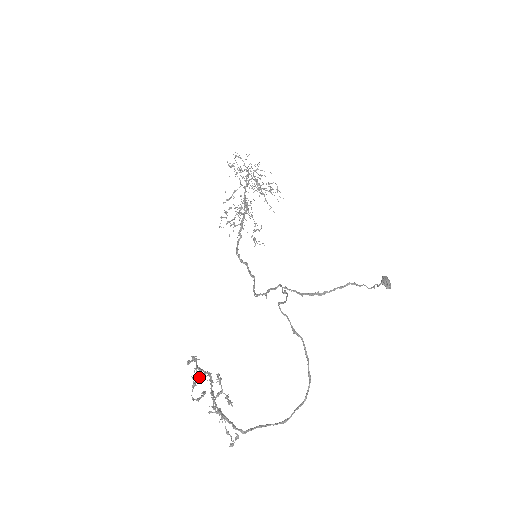
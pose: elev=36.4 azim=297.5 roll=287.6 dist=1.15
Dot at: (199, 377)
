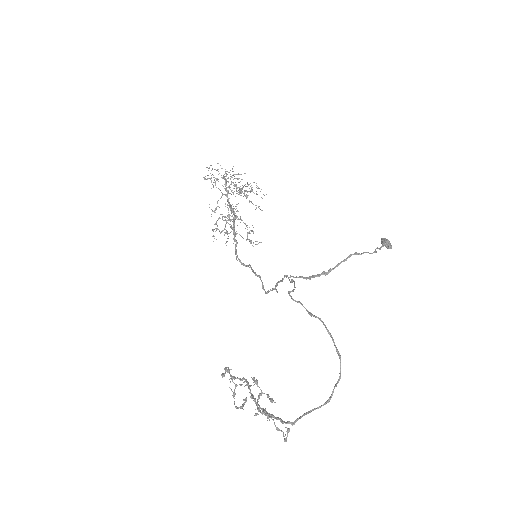
Dot at: (236, 386)
